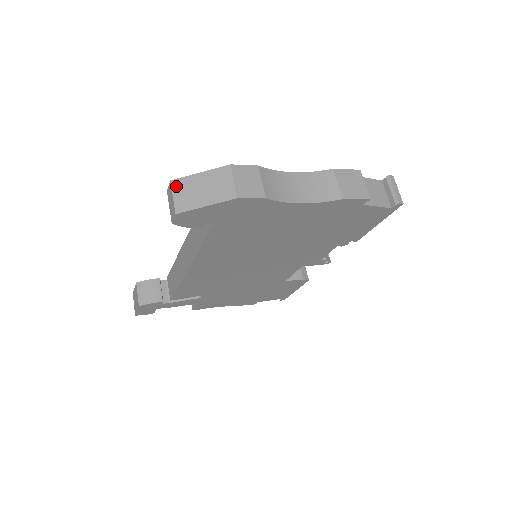
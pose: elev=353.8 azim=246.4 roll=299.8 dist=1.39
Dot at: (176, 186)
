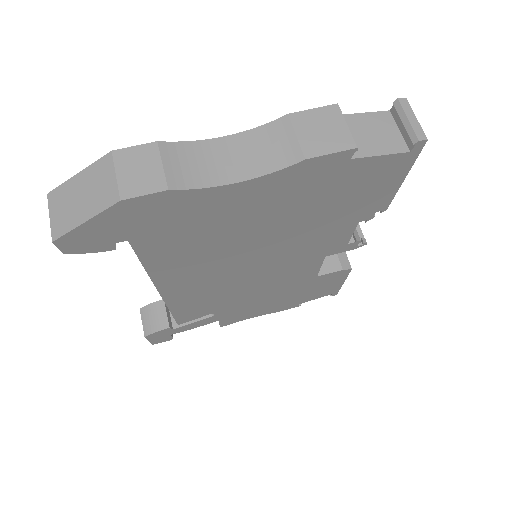
Dot at: (52, 200)
